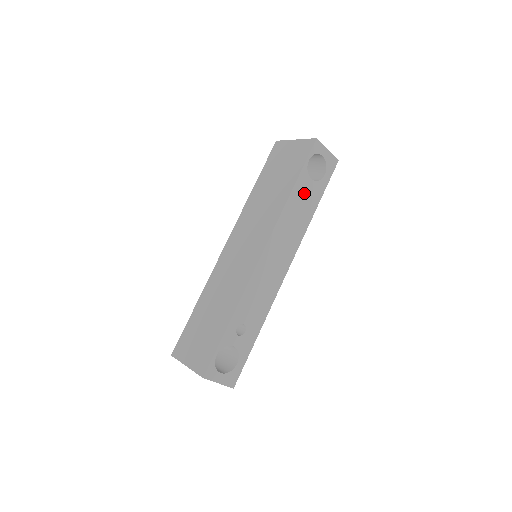
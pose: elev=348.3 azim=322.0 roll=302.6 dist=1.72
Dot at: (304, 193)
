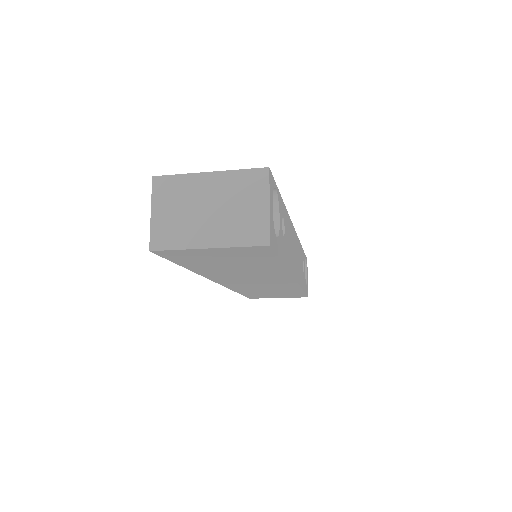
Dot at: occluded
